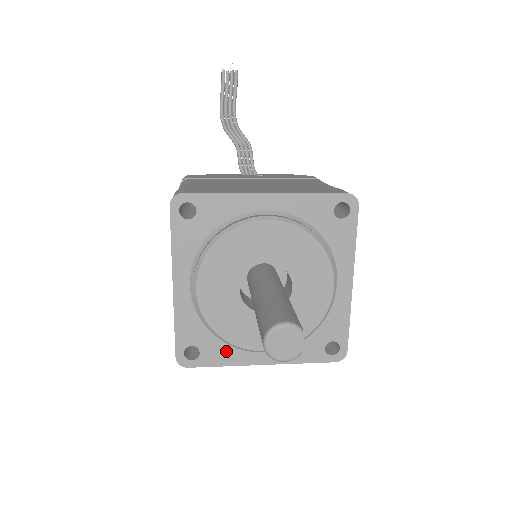
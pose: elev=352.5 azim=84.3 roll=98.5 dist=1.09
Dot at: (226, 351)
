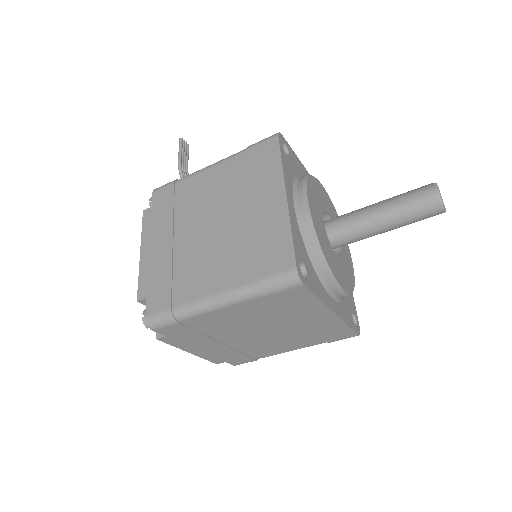
Dot at: (318, 284)
